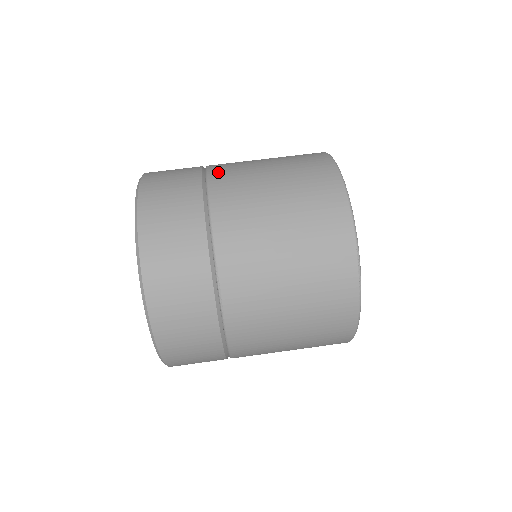
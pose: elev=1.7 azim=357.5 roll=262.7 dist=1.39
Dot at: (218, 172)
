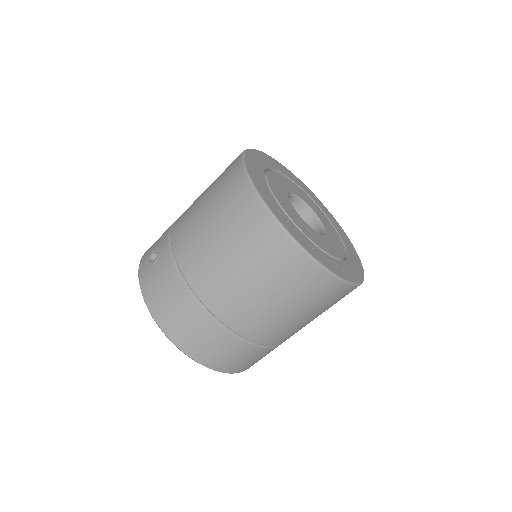
Dot at: (193, 277)
